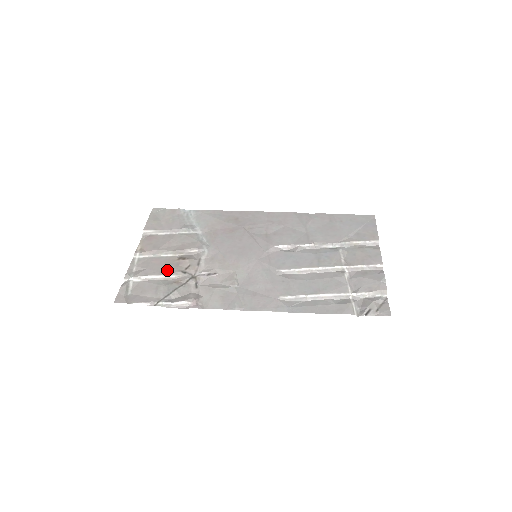
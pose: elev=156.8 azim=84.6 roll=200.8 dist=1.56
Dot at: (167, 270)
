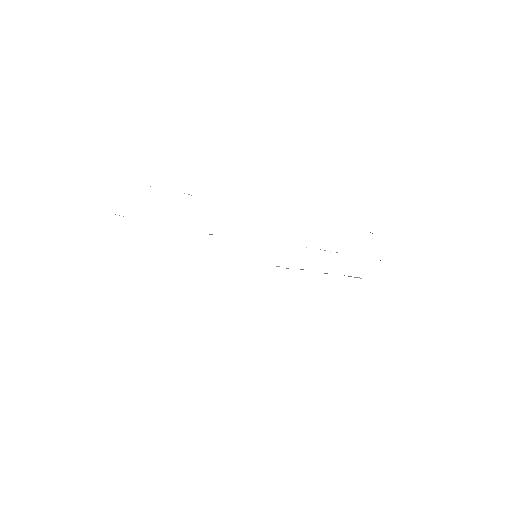
Dot at: occluded
